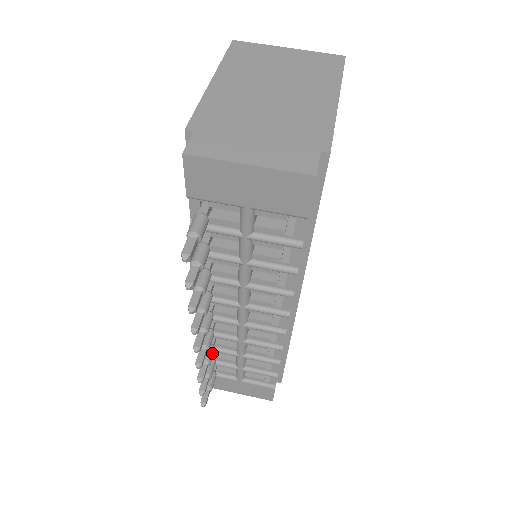
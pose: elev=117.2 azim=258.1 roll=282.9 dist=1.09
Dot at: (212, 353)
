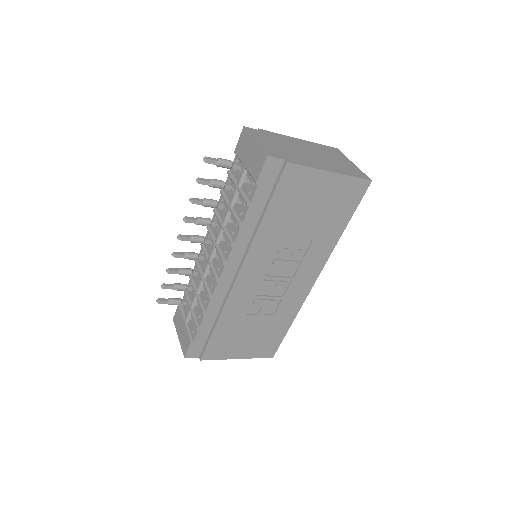
Dot at: (187, 272)
